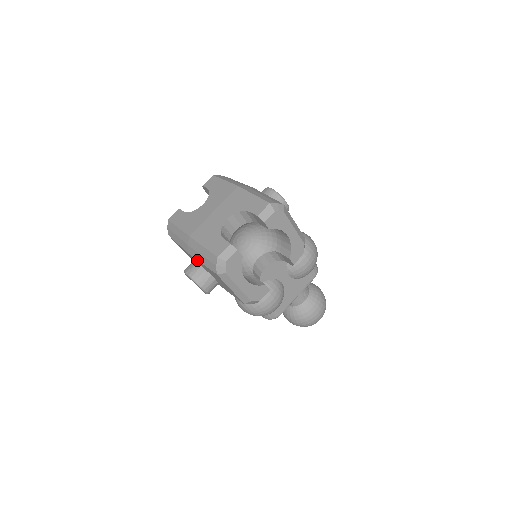
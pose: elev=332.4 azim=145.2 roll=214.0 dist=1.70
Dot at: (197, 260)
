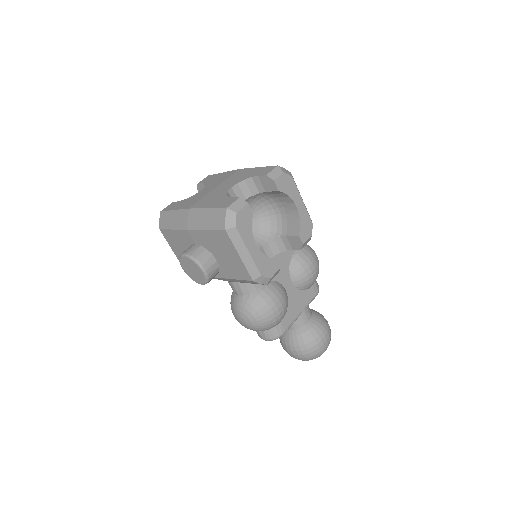
Dot at: (198, 230)
